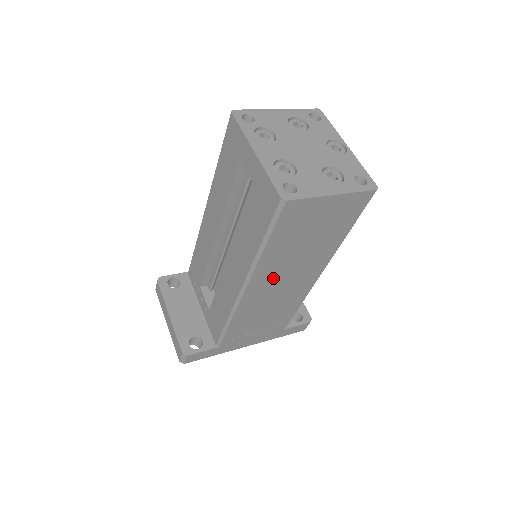
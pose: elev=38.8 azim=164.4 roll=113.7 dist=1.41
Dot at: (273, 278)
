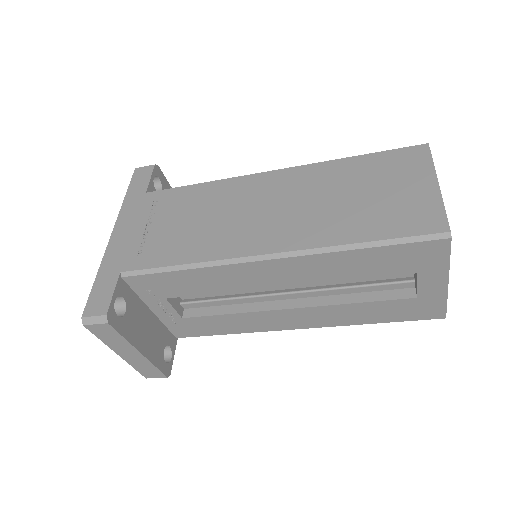
Dot at: occluded
